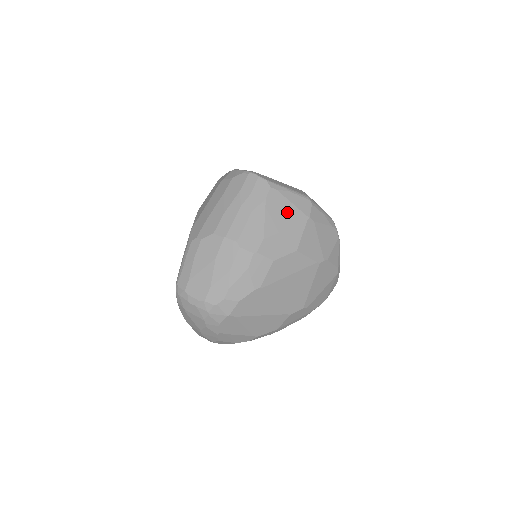
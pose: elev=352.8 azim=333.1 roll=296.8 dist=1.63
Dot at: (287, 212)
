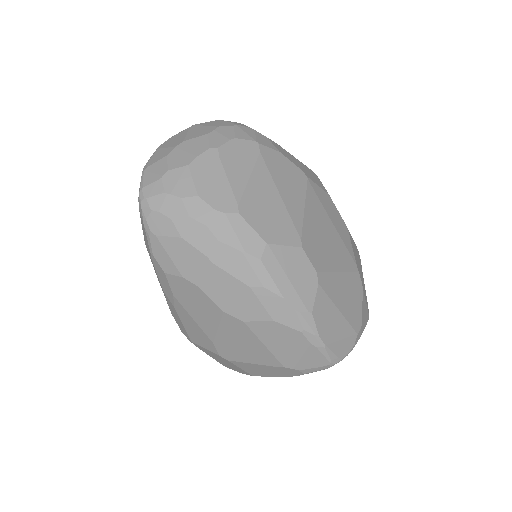
Dot at: occluded
